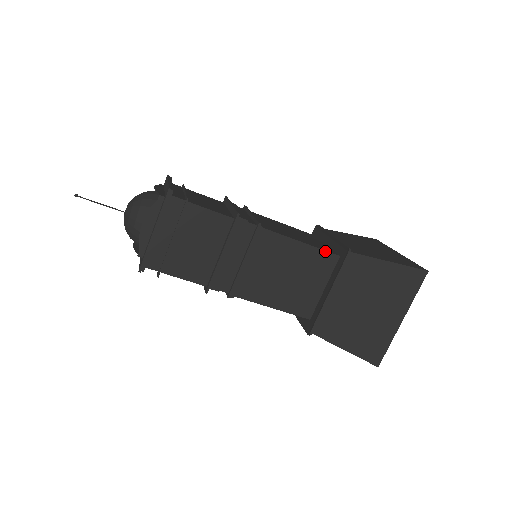
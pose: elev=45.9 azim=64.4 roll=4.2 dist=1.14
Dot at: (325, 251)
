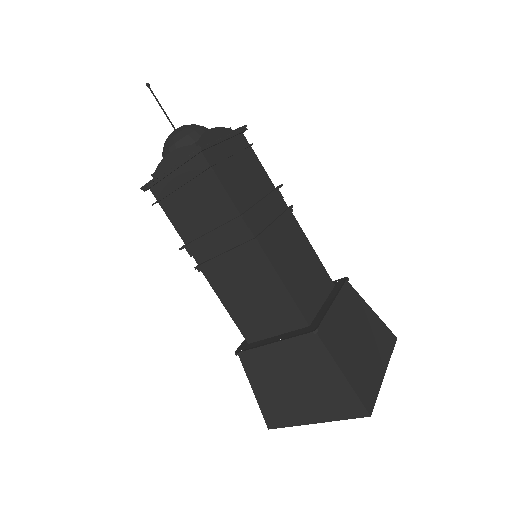
Dot at: (326, 271)
